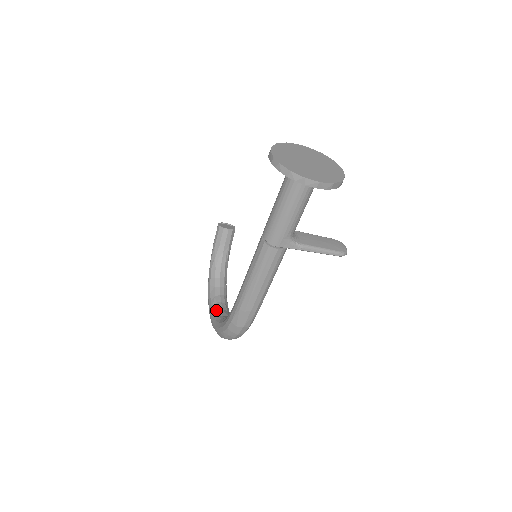
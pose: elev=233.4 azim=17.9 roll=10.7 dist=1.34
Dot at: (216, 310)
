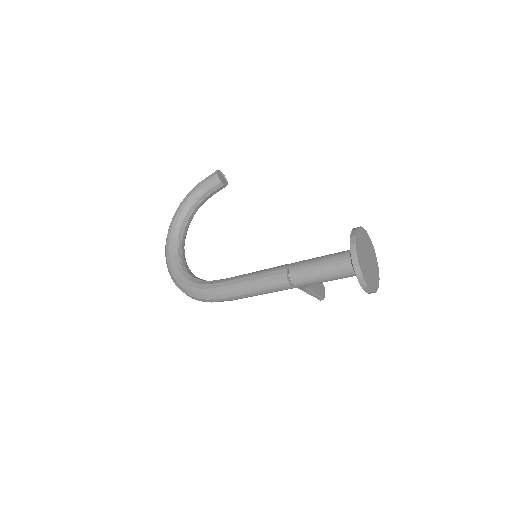
Dot at: (177, 253)
